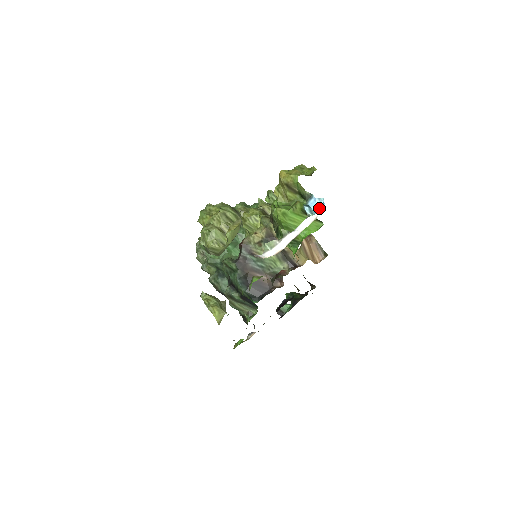
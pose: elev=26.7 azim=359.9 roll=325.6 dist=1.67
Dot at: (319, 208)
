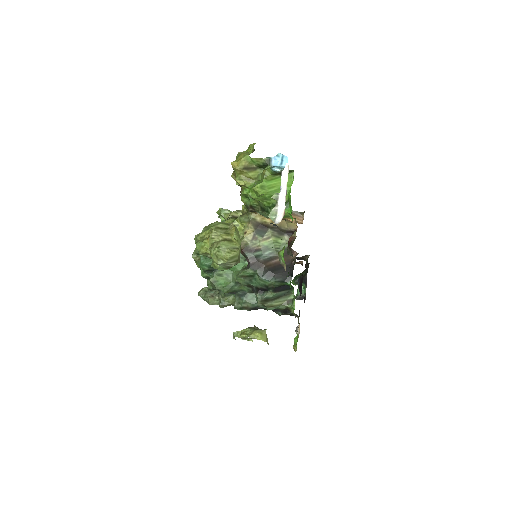
Dot at: (283, 161)
